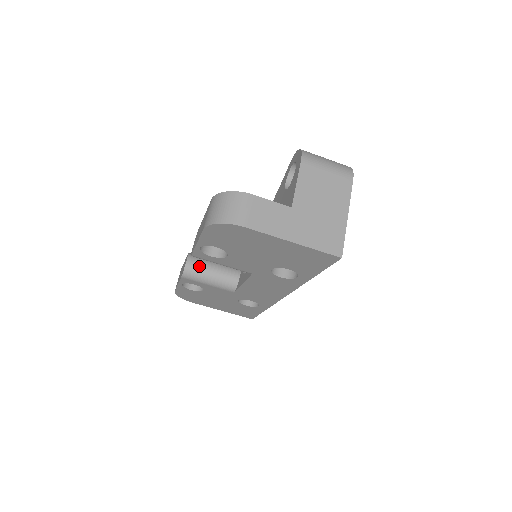
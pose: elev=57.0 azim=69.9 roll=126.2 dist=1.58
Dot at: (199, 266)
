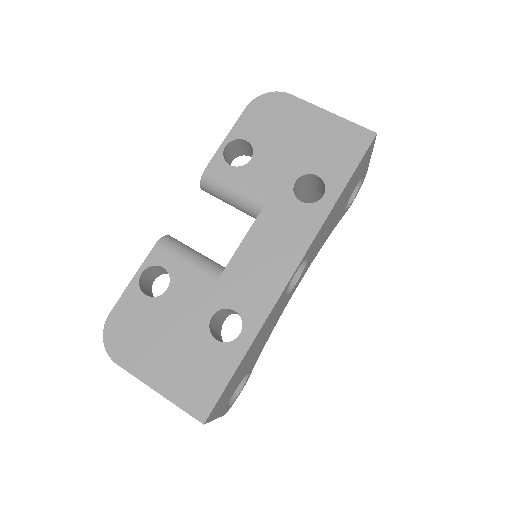
Dot at: occluded
